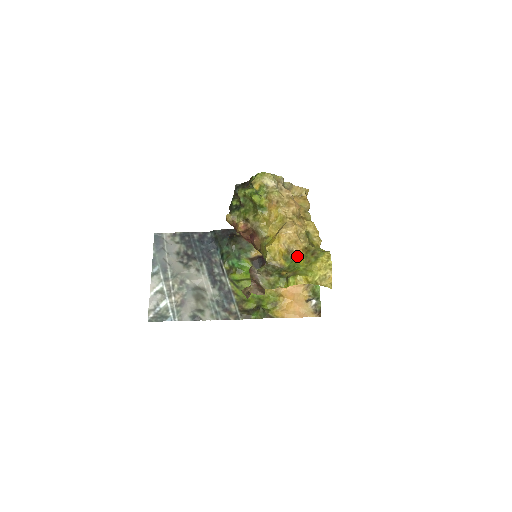
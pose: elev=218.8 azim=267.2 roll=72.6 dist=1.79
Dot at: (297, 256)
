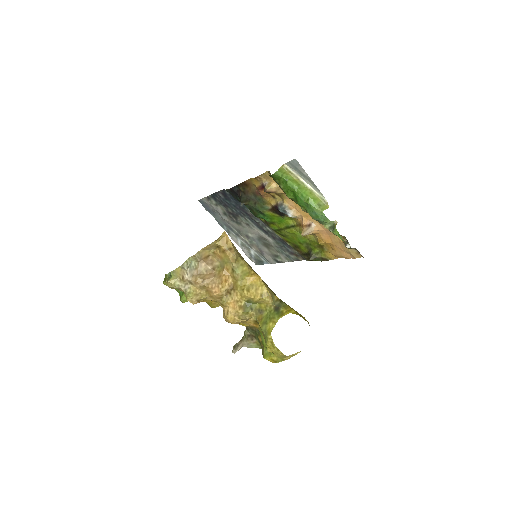
Dot at: (256, 328)
